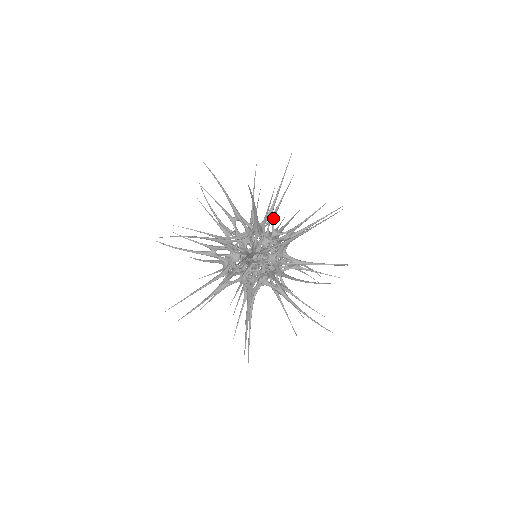
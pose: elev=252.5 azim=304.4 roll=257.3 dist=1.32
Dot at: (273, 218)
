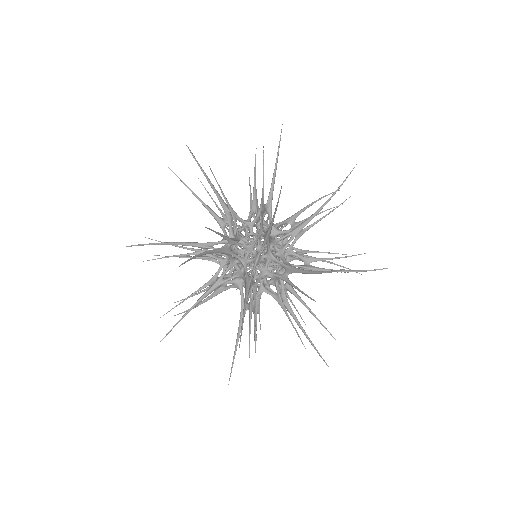
Dot at: occluded
